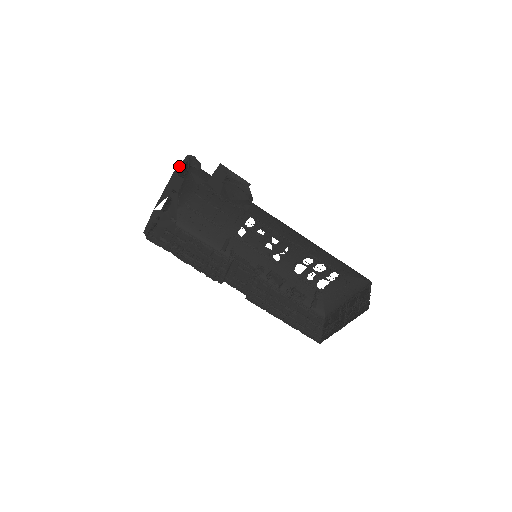
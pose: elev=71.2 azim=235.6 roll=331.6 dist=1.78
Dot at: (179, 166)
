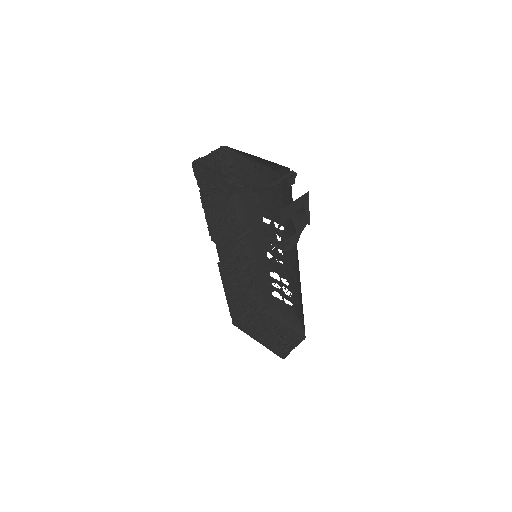
Dot at: (276, 181)
